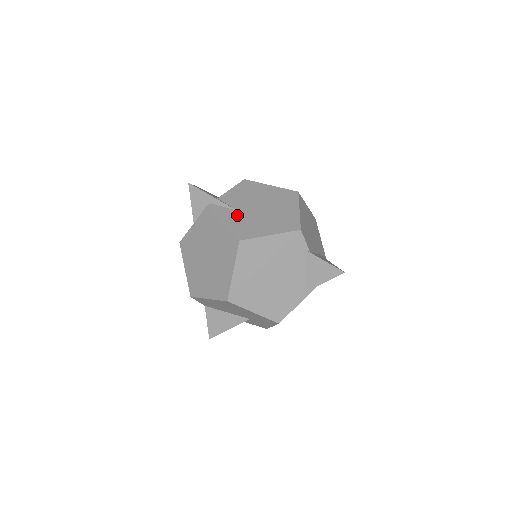
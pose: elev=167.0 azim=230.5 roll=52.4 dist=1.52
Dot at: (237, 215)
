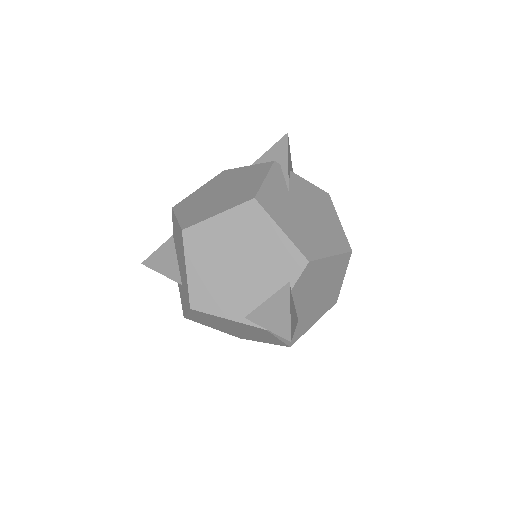
Dot at: (283, 191)
